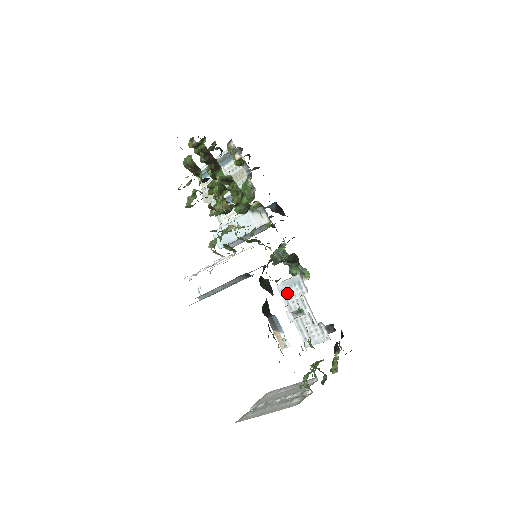
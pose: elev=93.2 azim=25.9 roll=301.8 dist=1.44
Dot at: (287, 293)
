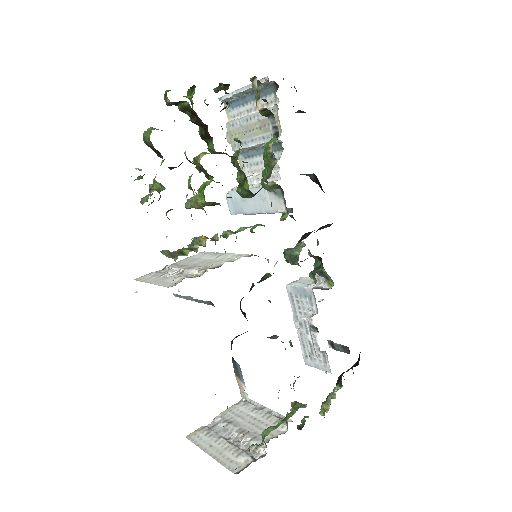
Dot at: (296, 300)
